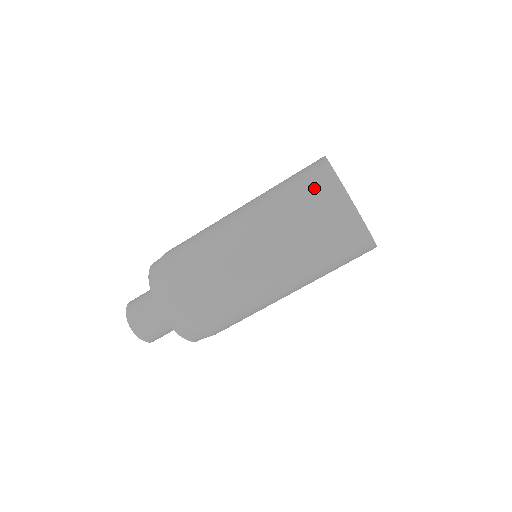
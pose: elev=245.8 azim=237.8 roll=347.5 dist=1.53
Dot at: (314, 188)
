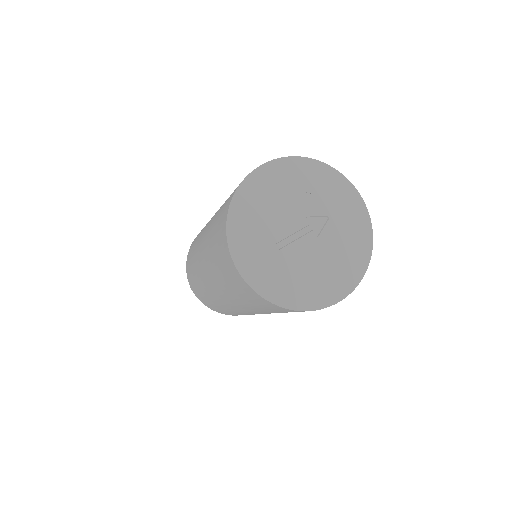
Dot at: occluded
